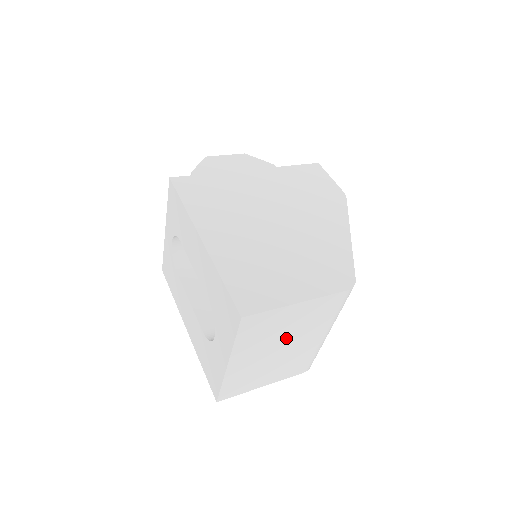
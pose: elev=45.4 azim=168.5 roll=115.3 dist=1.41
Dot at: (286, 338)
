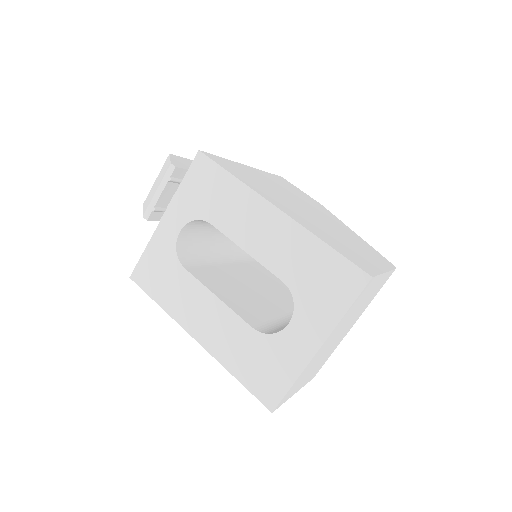
Dot at: (350, 320)
